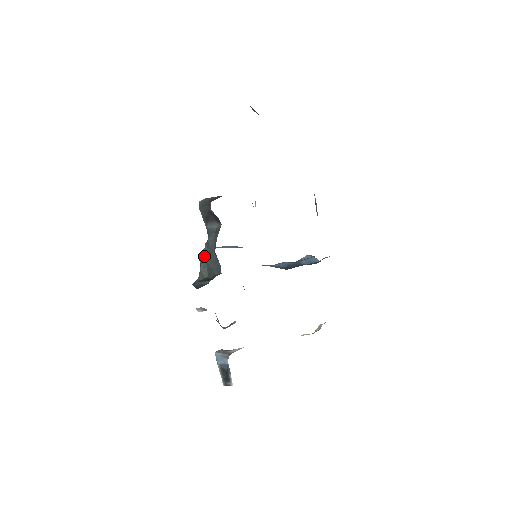
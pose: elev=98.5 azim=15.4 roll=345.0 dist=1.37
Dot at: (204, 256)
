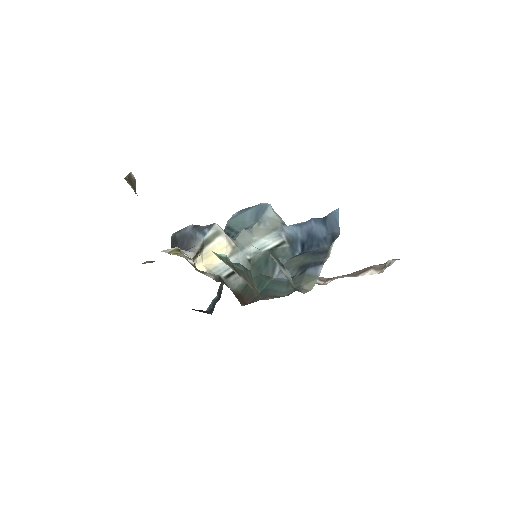
Dot at: occluded
